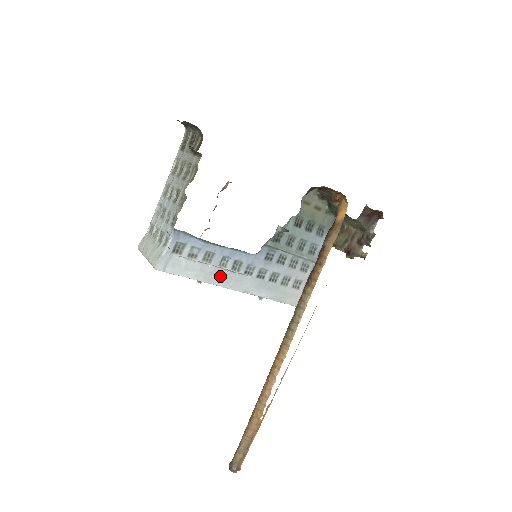
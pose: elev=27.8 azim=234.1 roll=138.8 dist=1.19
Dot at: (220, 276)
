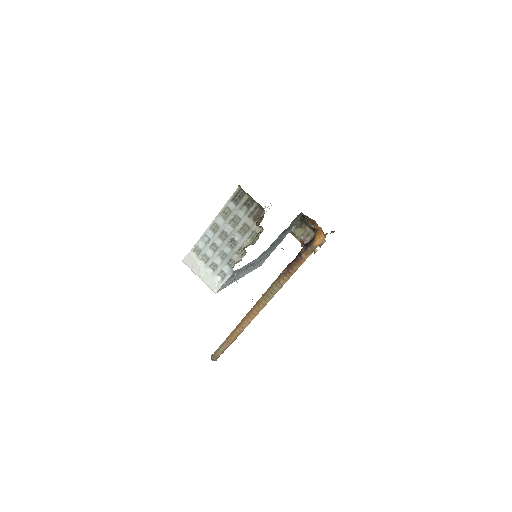
Dot at: (238, 277)
